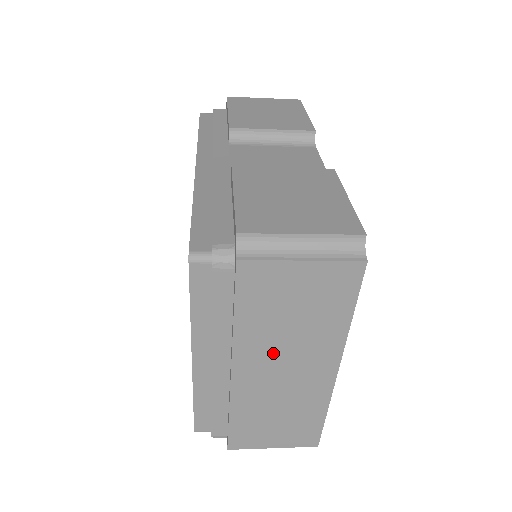
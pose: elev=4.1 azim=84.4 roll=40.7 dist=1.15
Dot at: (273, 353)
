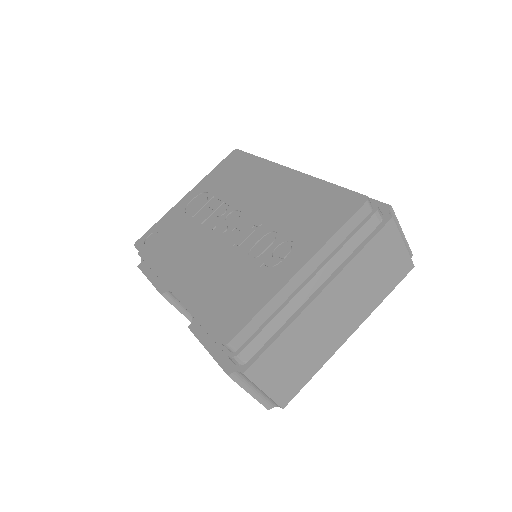
Dot at: (346, 294)
